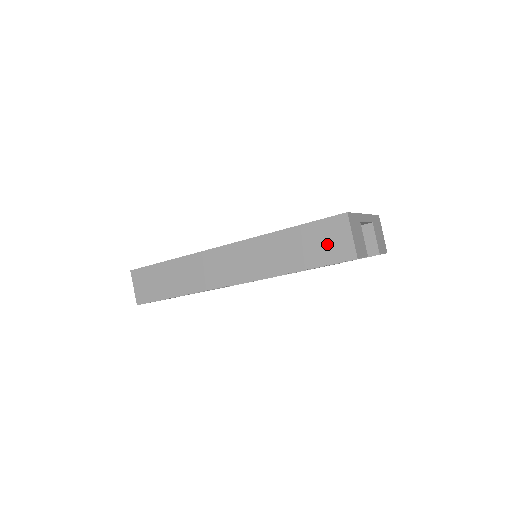
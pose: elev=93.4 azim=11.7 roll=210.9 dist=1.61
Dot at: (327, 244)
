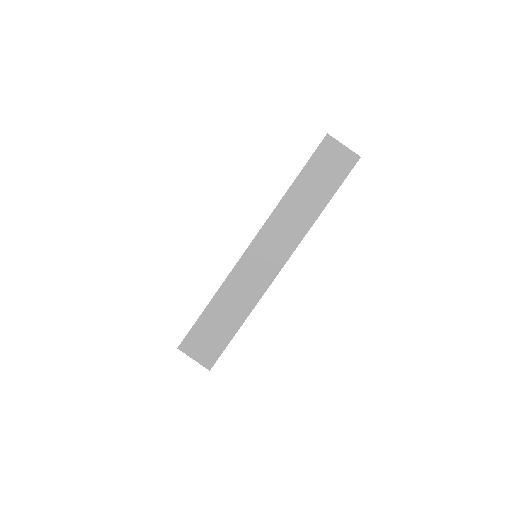
Dot at: (332, 166)
